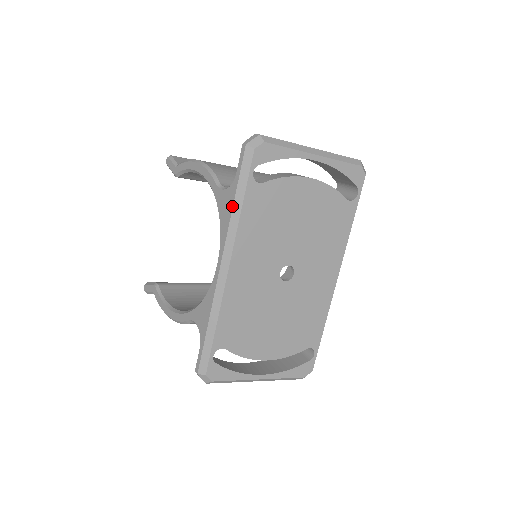
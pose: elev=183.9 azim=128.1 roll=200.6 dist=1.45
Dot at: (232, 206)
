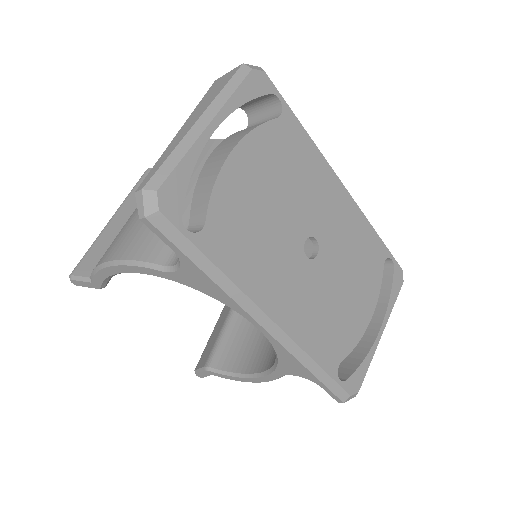
Dot at: (208, 278)
